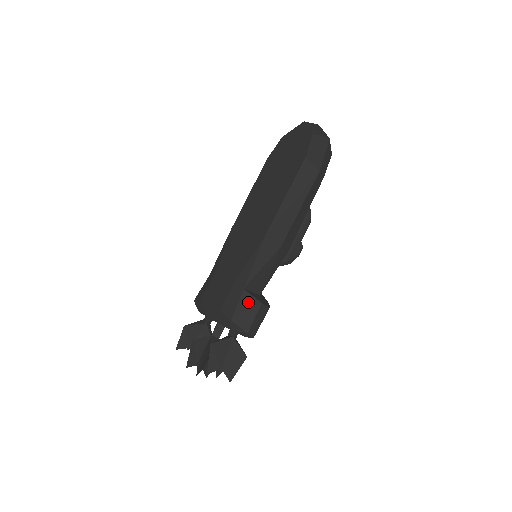
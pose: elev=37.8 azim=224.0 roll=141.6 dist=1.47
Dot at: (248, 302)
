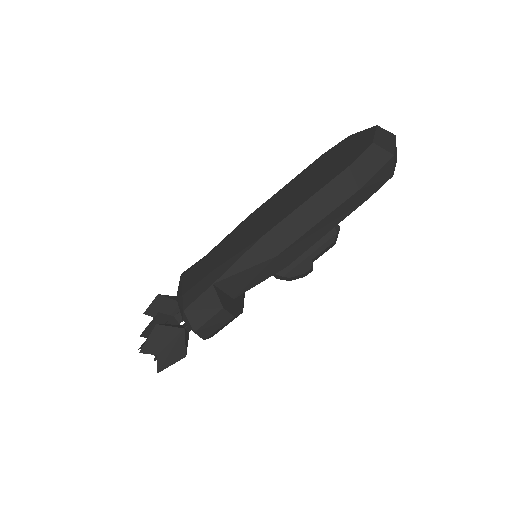
Dot at: (210, 300)
